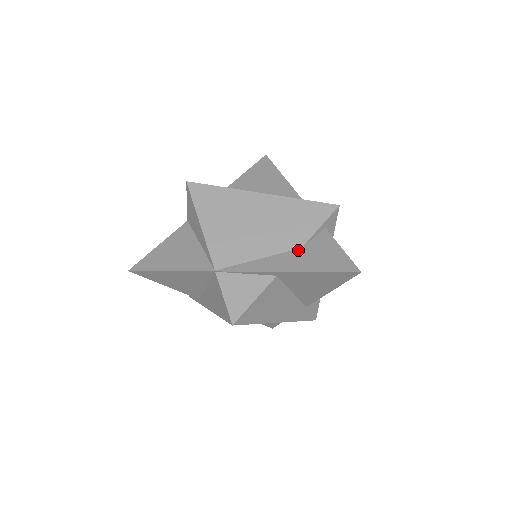
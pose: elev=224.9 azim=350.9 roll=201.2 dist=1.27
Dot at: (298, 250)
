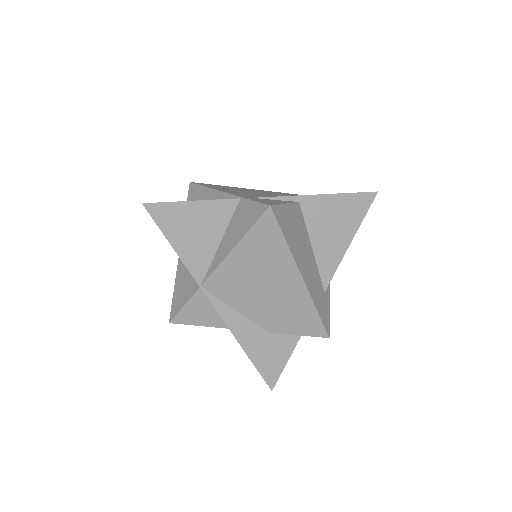
Dot at: (266, 332)
